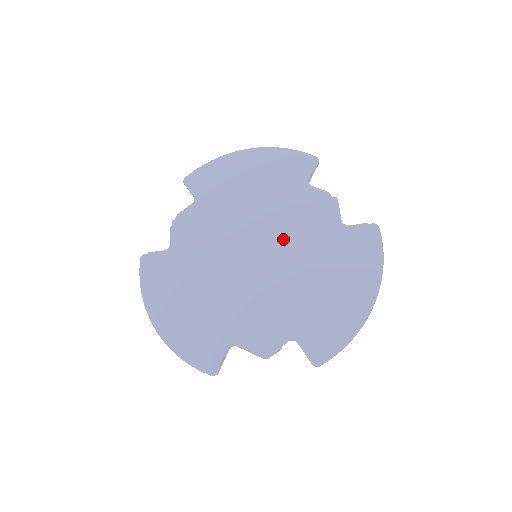
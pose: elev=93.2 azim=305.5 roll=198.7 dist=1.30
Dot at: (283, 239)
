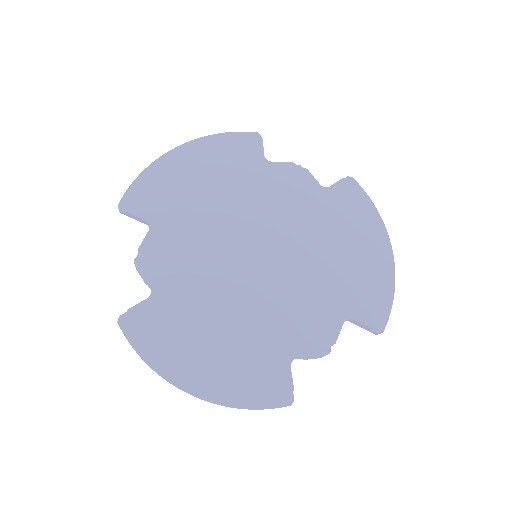
Dot at: (277, 225)
